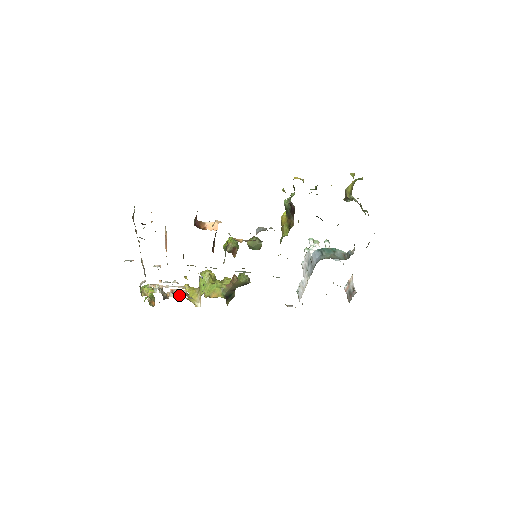
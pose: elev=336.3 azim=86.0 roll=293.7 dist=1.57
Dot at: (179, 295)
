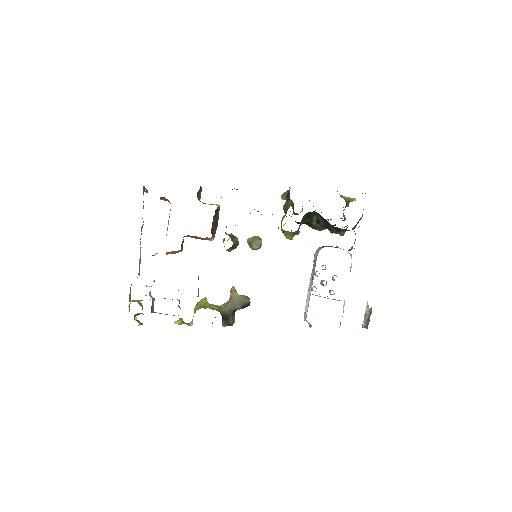
Dot at: occluded
